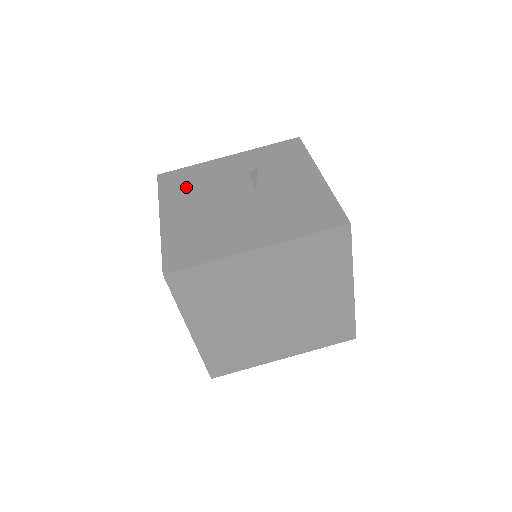
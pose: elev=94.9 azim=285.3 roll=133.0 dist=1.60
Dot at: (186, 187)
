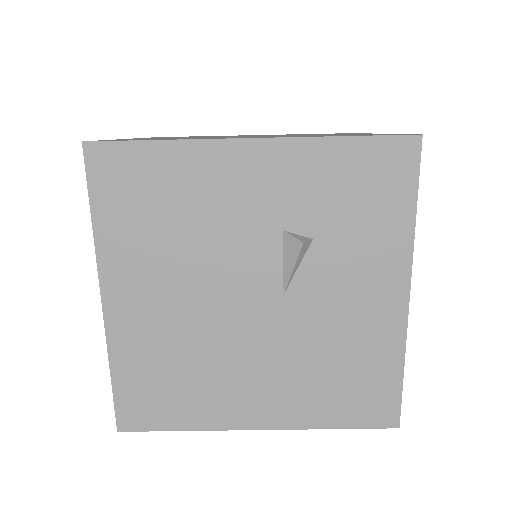
Dot at: (151, 224)
